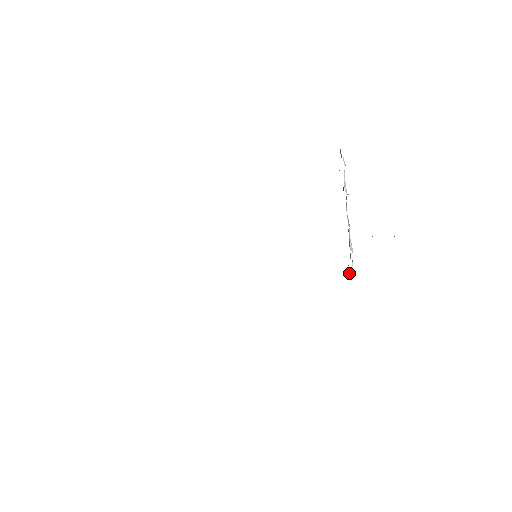
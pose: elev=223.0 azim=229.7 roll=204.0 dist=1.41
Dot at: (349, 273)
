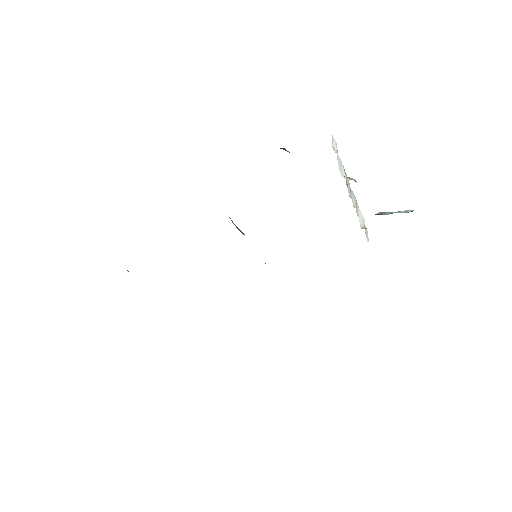
Dot at: occluded
